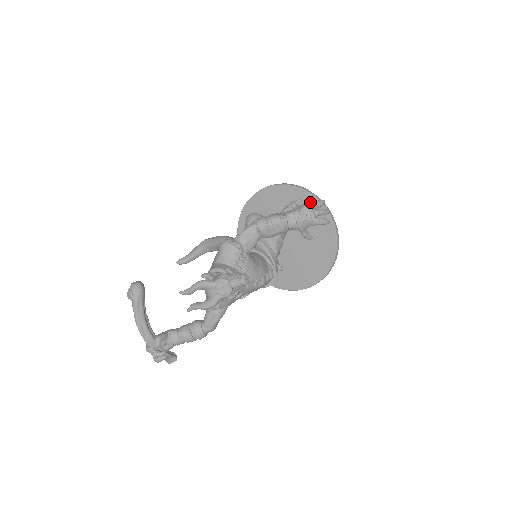
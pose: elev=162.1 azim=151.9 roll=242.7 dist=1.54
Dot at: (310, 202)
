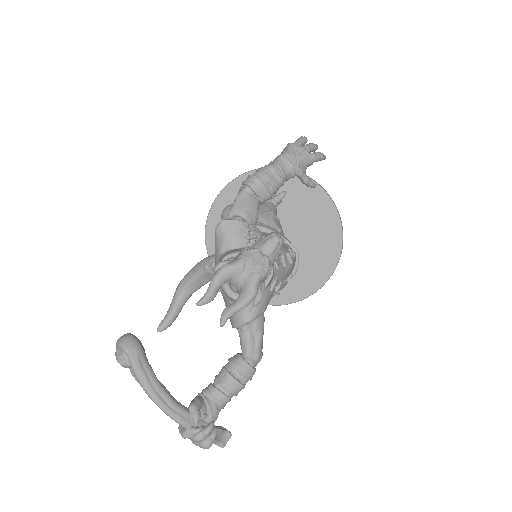
Dot at: occluded
